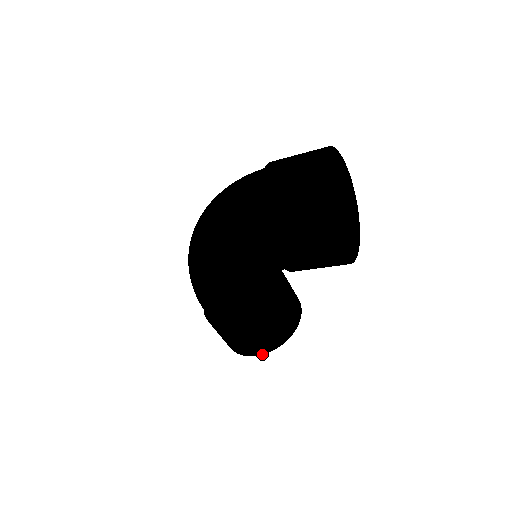
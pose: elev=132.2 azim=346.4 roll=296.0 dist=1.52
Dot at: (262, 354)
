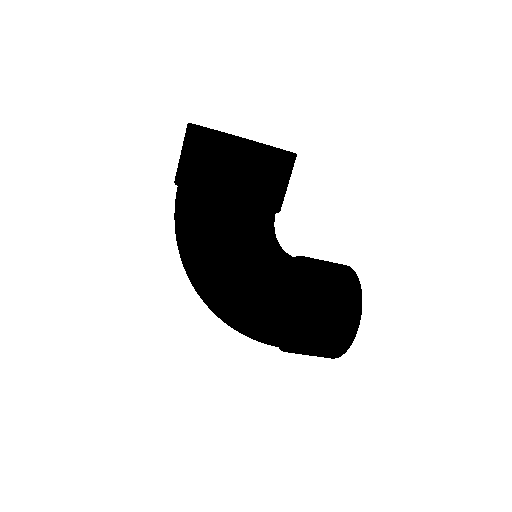
Dot at: (359, 321)
